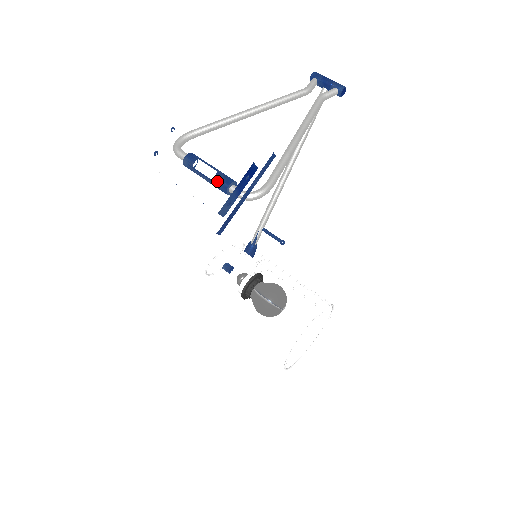
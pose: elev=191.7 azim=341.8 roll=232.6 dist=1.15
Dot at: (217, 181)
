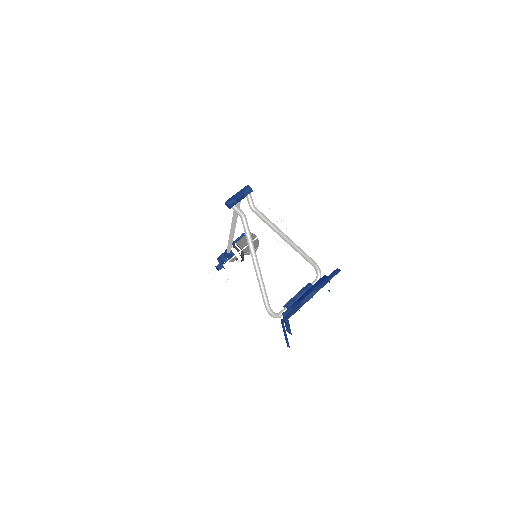
Dot at: occluded
